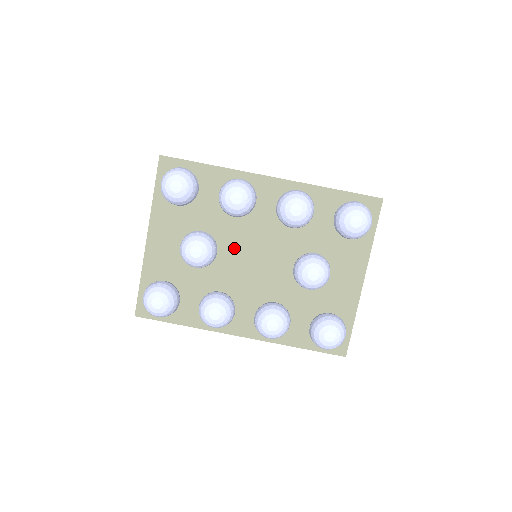
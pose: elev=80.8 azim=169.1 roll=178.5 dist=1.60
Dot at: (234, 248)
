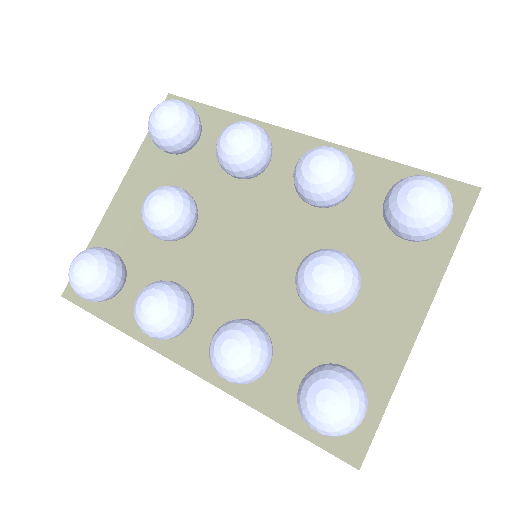
Dot at: (221, 226)
